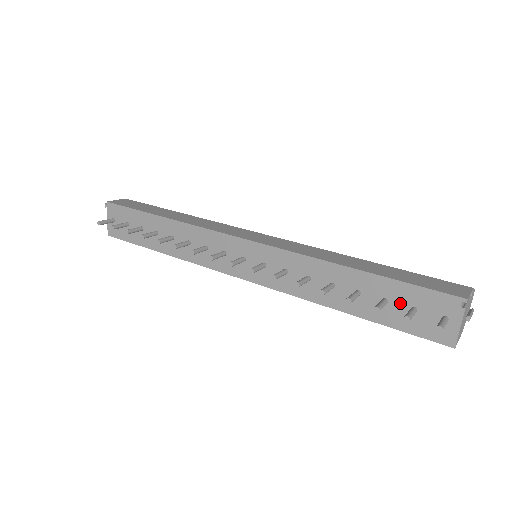
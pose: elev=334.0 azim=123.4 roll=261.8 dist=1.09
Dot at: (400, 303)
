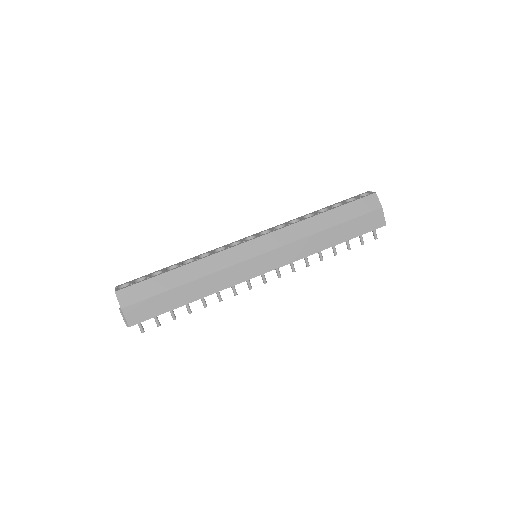
Dot at: occluded
